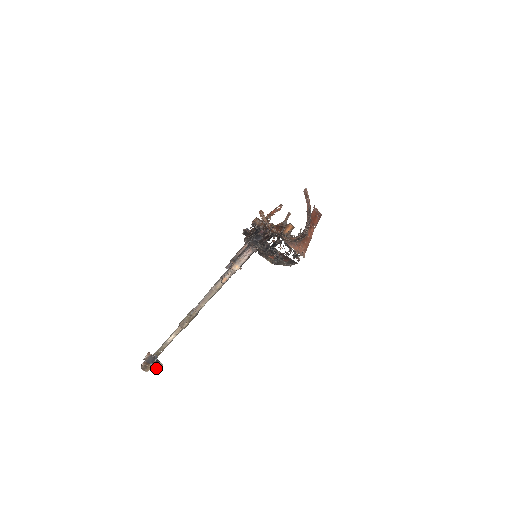
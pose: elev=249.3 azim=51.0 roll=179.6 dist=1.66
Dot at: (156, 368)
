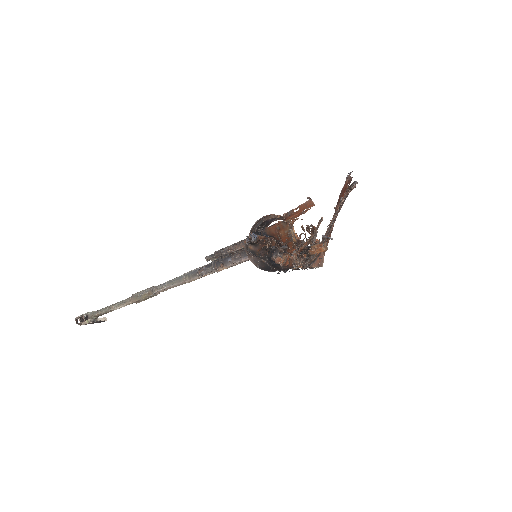
Dot at: occluded
